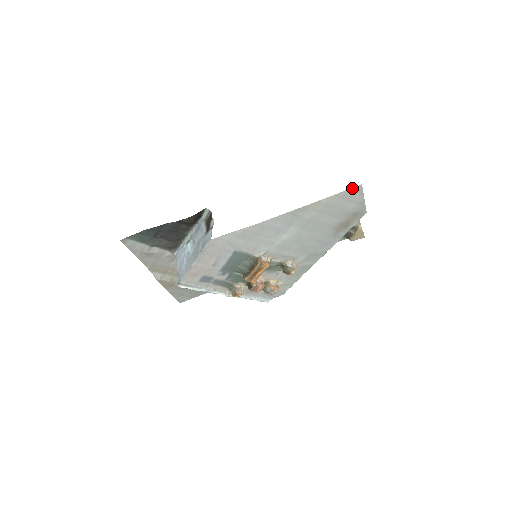
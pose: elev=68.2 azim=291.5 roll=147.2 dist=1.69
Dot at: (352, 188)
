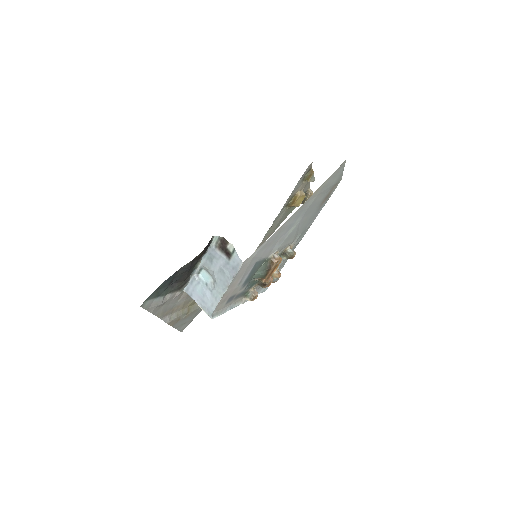
Dot at: (340, 166)
